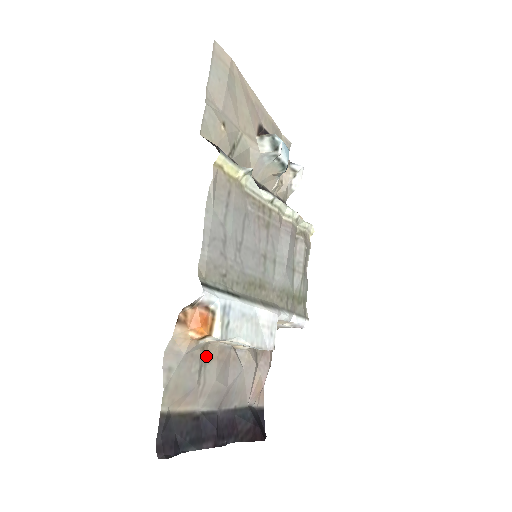
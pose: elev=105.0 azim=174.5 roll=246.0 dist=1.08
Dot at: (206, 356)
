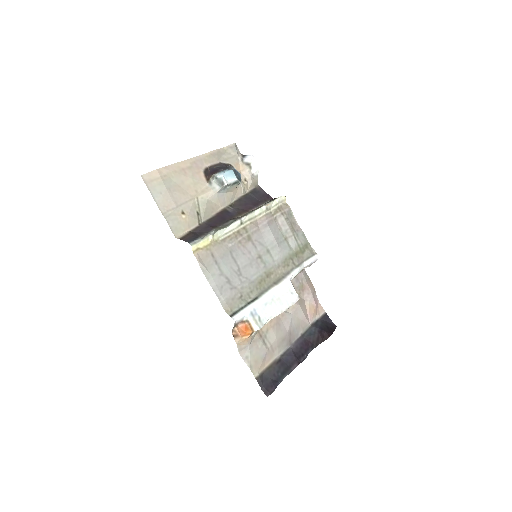
Dot at: (263, 332)
